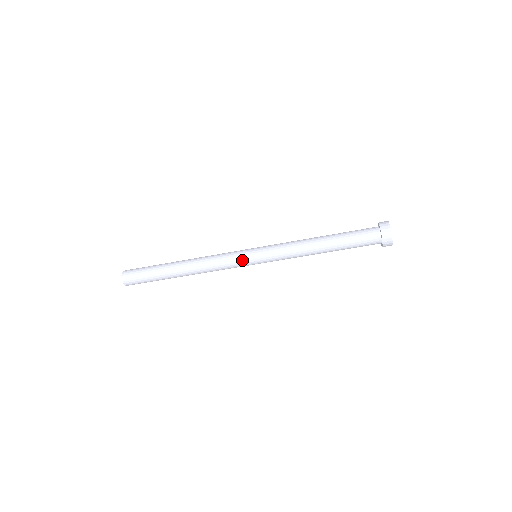
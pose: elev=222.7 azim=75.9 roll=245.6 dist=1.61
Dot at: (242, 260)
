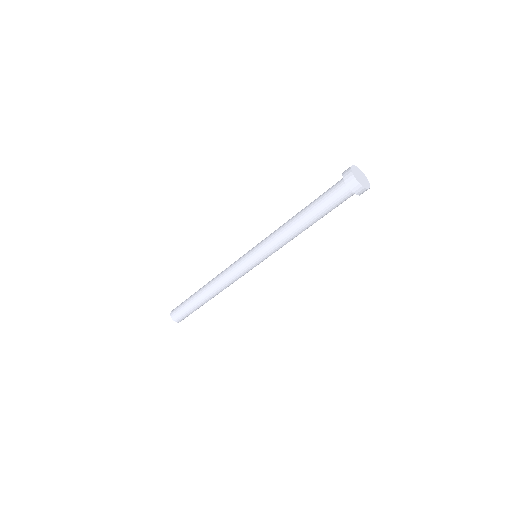
Dot at: (241, 261)
